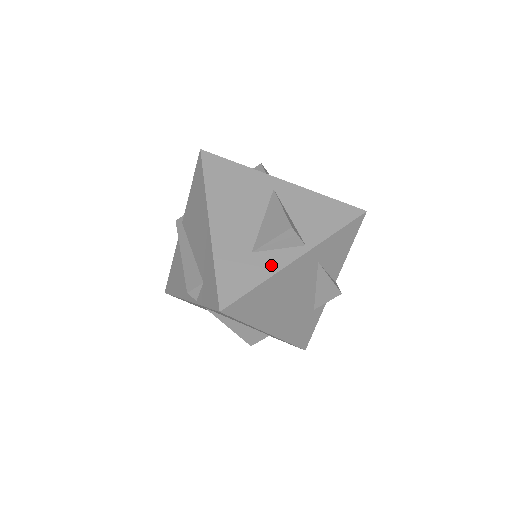
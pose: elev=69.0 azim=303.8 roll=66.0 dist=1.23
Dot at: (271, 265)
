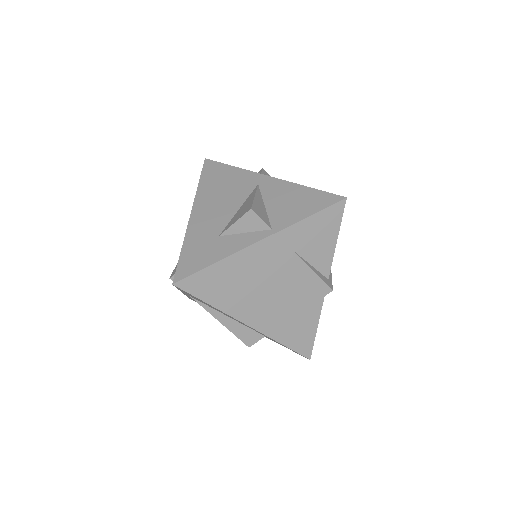
Dot at: (232, 246)
